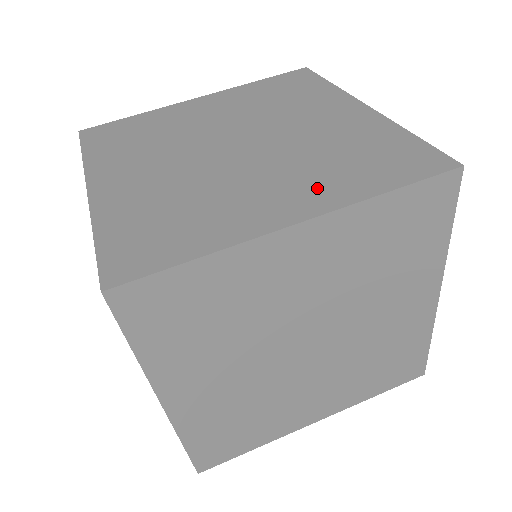
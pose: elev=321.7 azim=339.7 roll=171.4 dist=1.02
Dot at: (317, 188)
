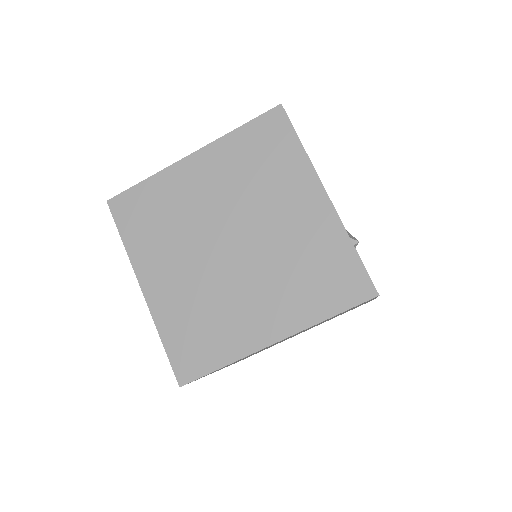
Dot at: occluded
